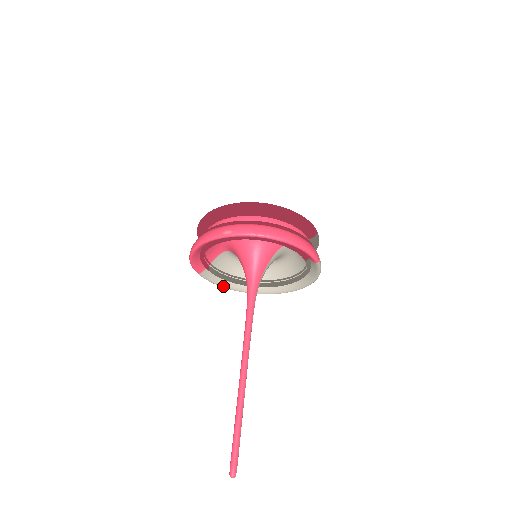
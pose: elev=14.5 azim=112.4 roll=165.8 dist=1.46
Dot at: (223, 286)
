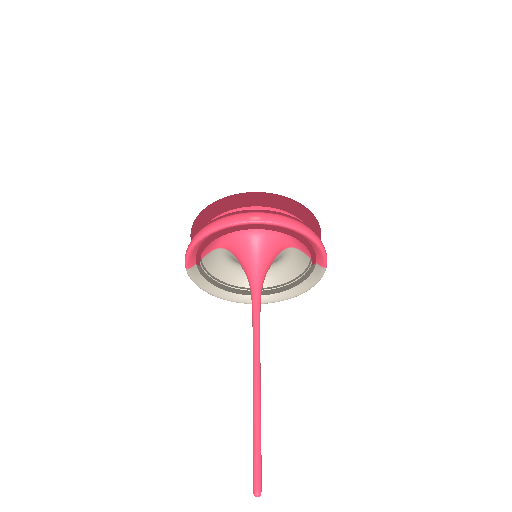
Dot at: (204, 289)
